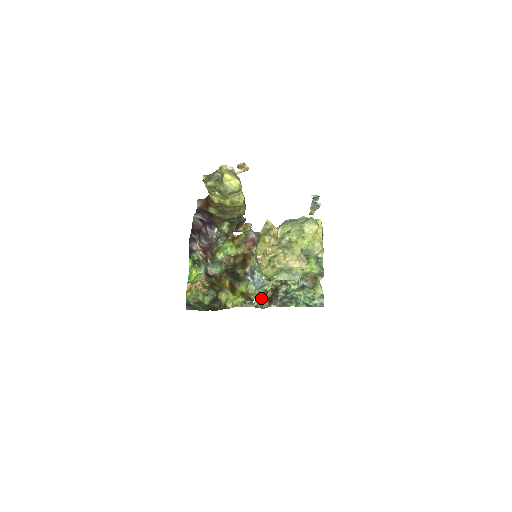
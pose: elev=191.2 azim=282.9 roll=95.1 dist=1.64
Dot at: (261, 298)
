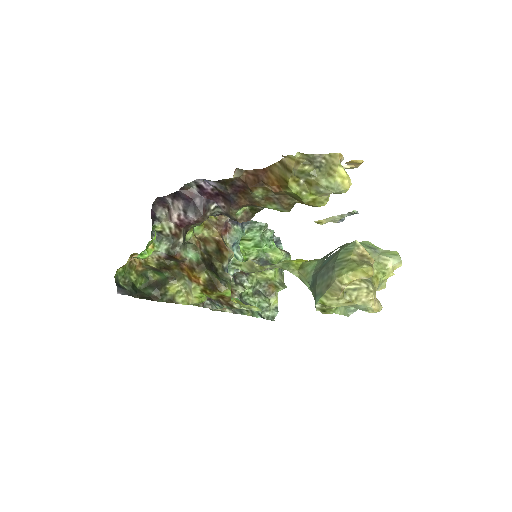
Dot at: occluded
